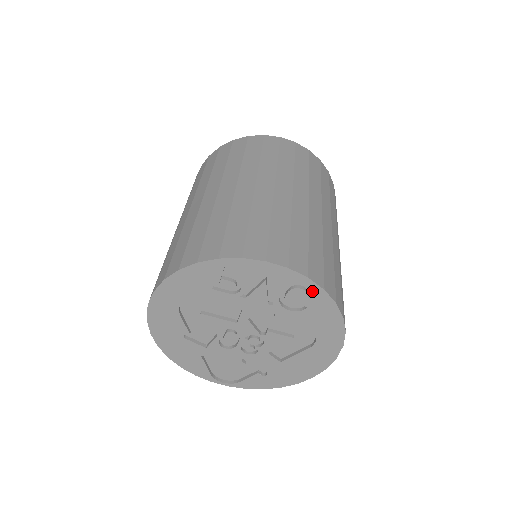
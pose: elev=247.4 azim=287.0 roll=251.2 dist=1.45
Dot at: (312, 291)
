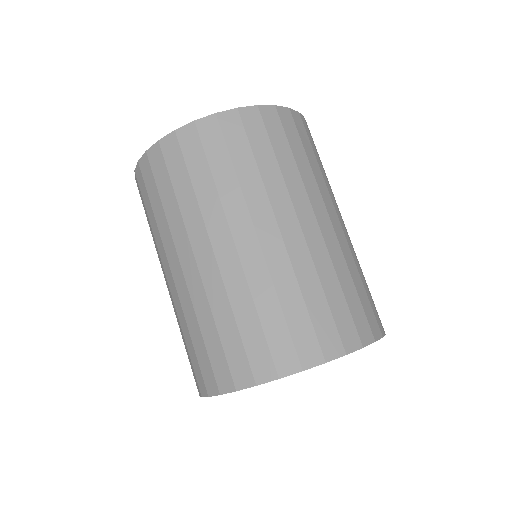
Dot at: occluded
